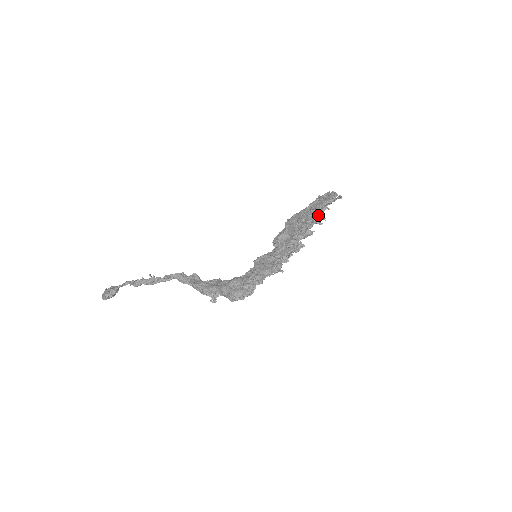
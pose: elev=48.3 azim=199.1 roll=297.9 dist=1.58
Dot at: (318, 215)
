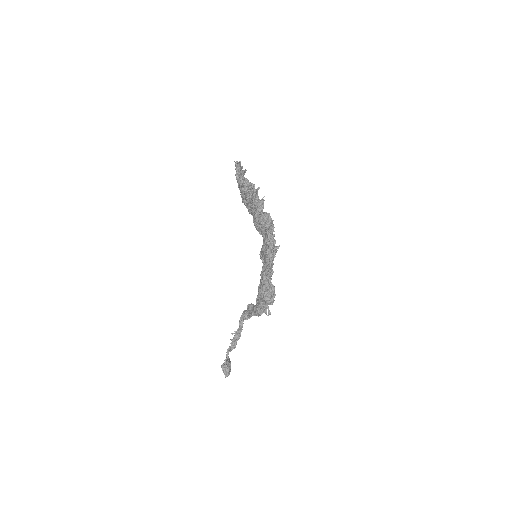
Dot at: occluded
